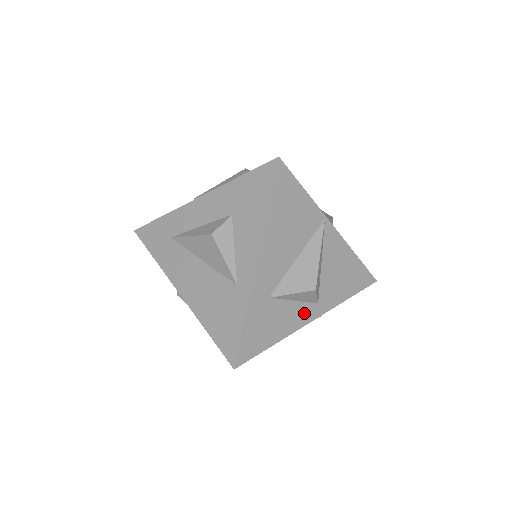
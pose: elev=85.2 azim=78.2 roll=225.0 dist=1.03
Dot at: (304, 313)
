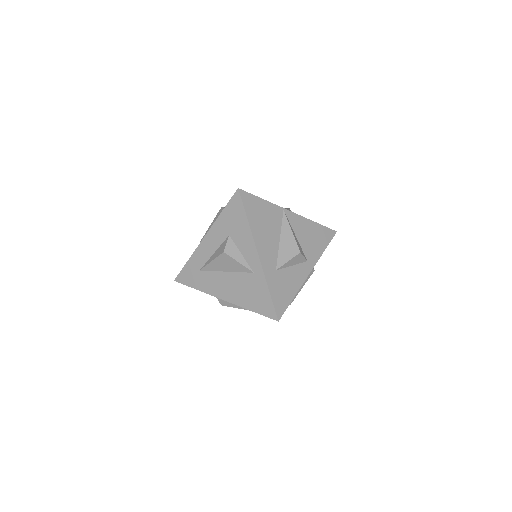
Dot at: (302, 271)
